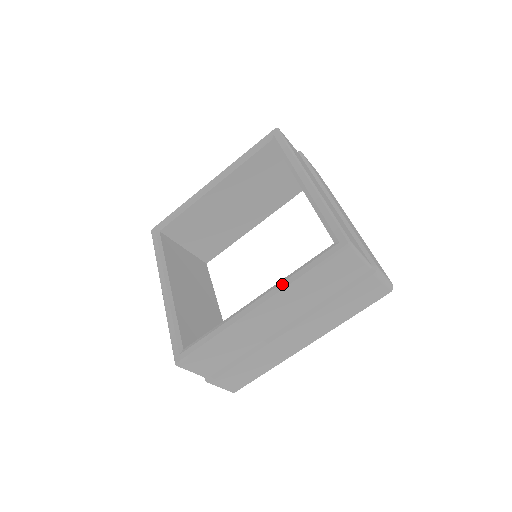
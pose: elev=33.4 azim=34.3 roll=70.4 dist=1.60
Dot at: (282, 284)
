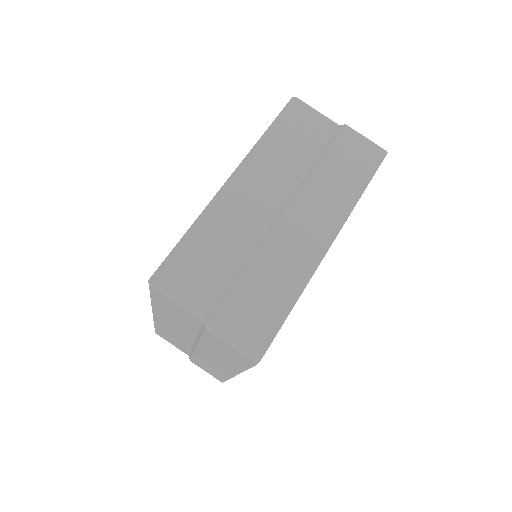
Dot at: occluded
